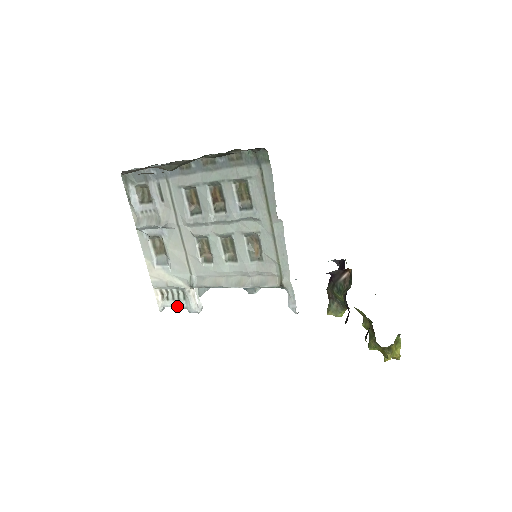
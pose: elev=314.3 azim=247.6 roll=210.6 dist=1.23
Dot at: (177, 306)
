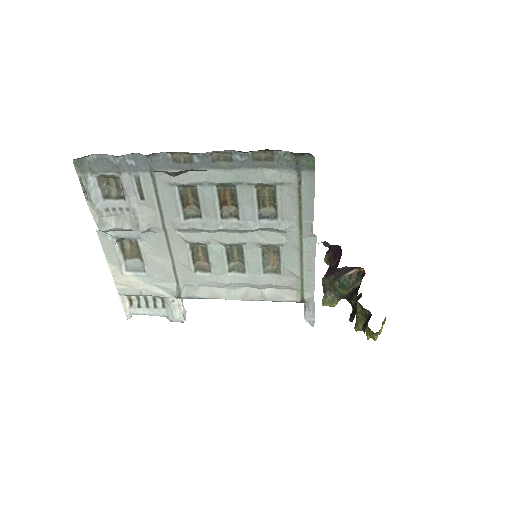
Dot at: (153, 314)
